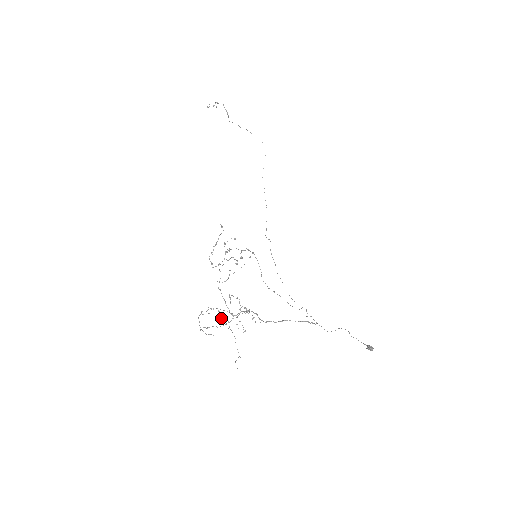
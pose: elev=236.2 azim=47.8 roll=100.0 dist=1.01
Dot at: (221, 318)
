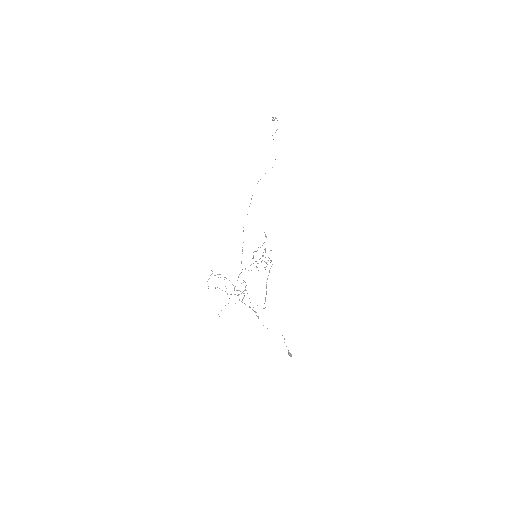
Dot at: occluded
